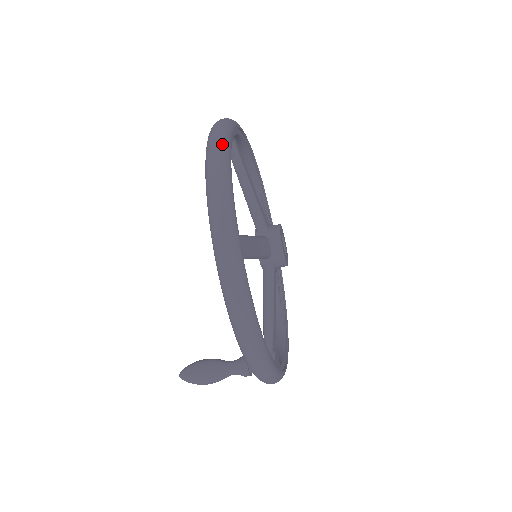
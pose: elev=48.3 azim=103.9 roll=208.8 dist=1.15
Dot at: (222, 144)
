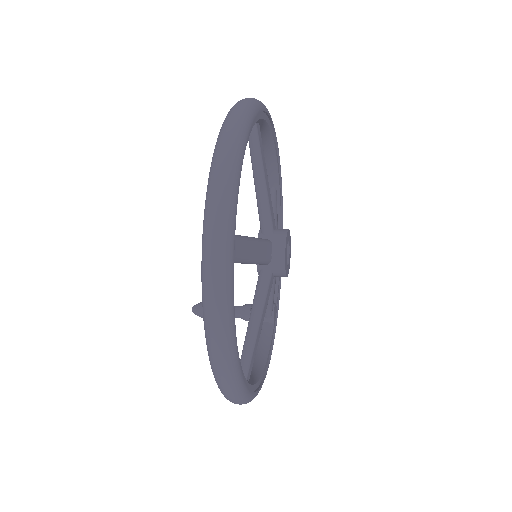
Dot at: (227, 353)
